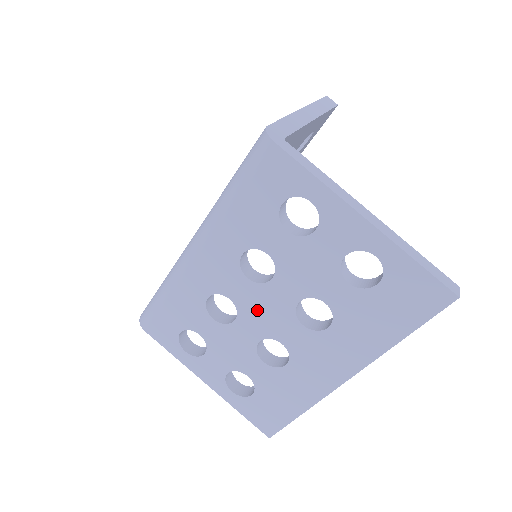
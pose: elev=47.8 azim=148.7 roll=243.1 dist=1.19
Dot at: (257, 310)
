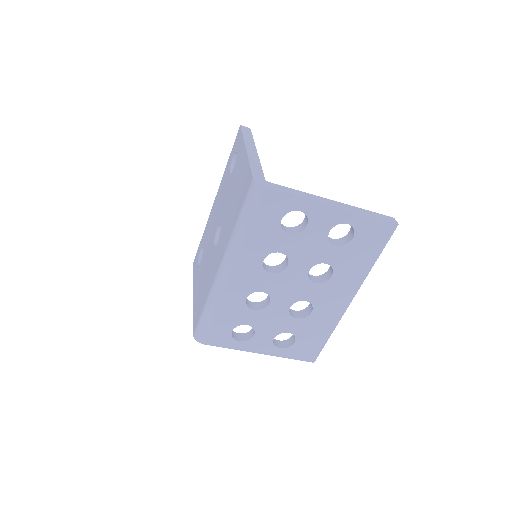
Dot at: (283, 289)
